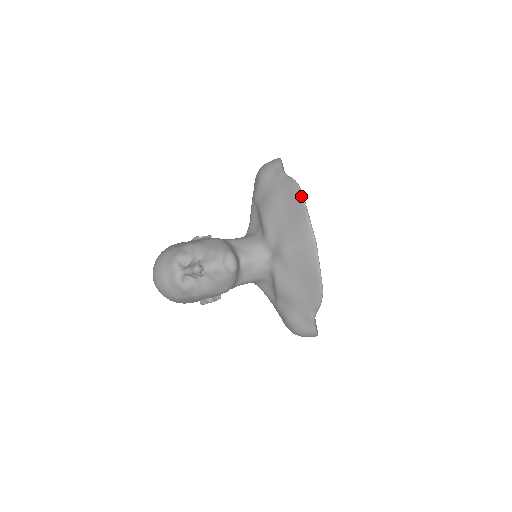
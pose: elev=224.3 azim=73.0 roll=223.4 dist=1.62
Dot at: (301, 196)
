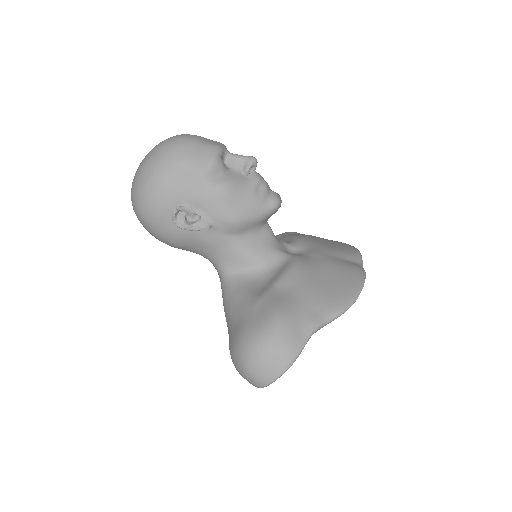
Dot at: occluded
